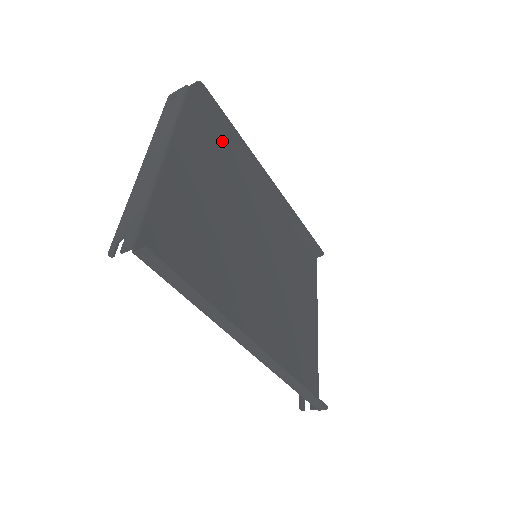
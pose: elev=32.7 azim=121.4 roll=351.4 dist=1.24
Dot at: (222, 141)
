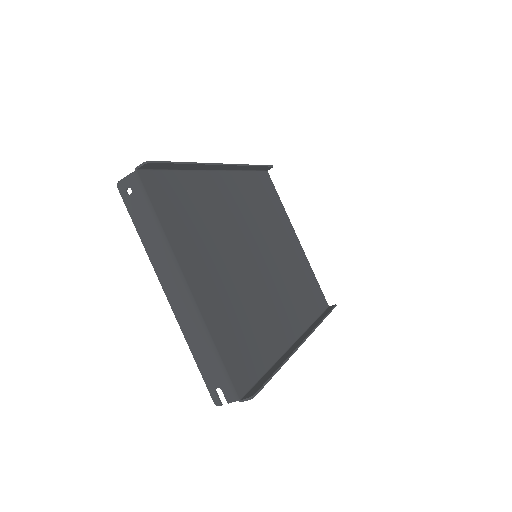
Dot at: (183, 184)
